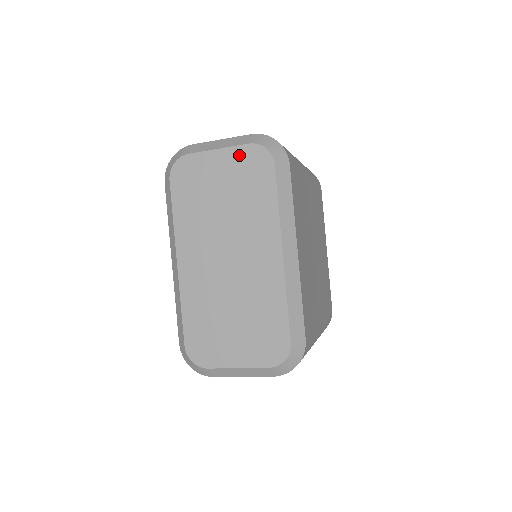
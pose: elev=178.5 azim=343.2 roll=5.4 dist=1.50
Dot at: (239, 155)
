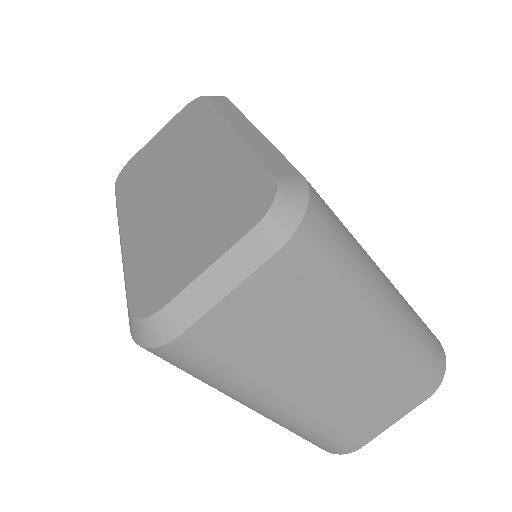
Dot at: (175, 120)
